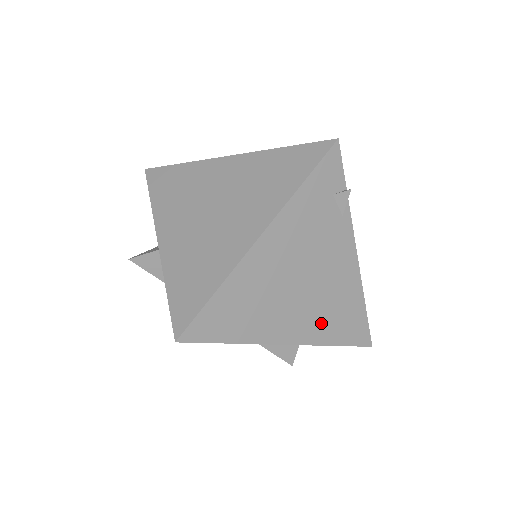
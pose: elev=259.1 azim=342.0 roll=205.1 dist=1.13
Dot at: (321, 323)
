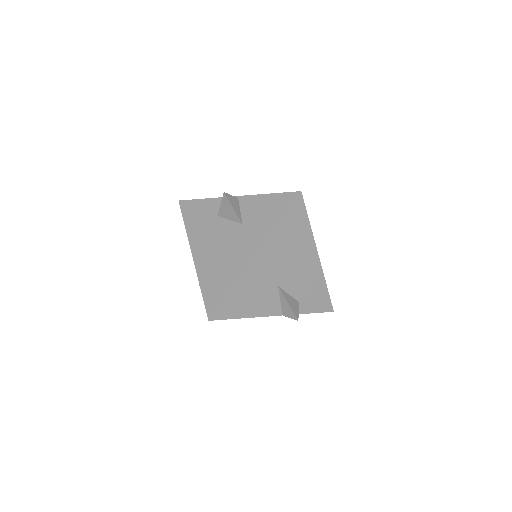
Dot at: occluded
